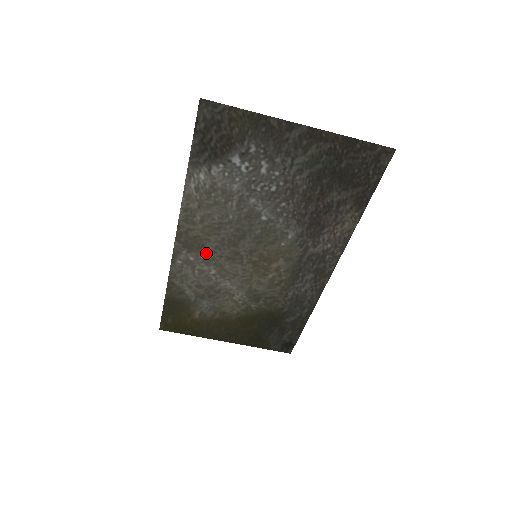
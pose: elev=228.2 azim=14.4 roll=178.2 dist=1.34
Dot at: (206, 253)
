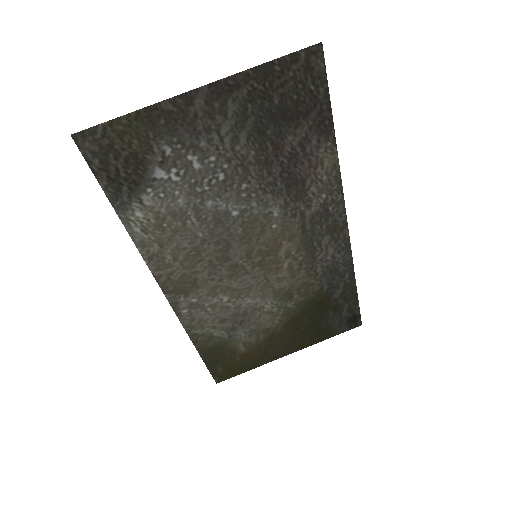
Dot at: (204, 286)
